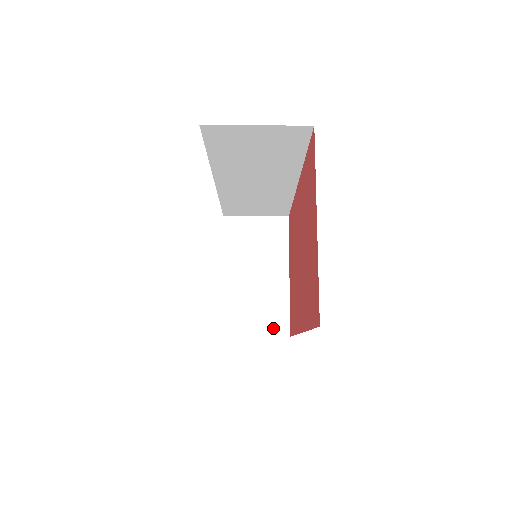
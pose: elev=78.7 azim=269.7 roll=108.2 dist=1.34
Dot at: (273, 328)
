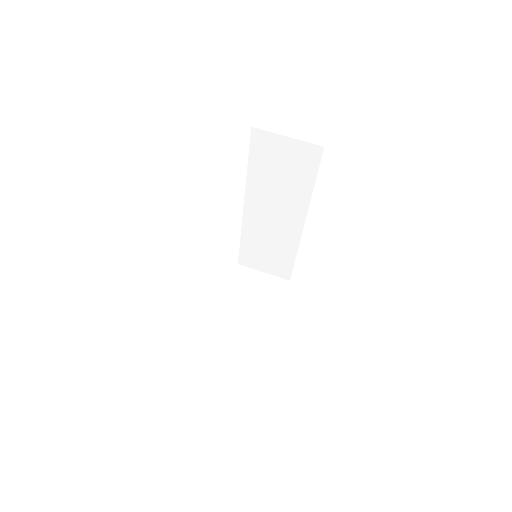
Dot at: (247, 356)
